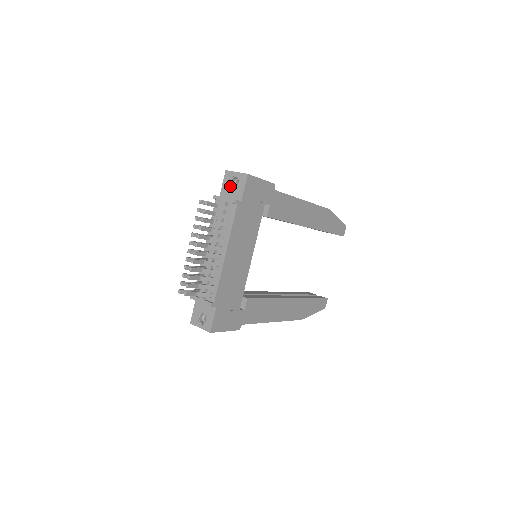
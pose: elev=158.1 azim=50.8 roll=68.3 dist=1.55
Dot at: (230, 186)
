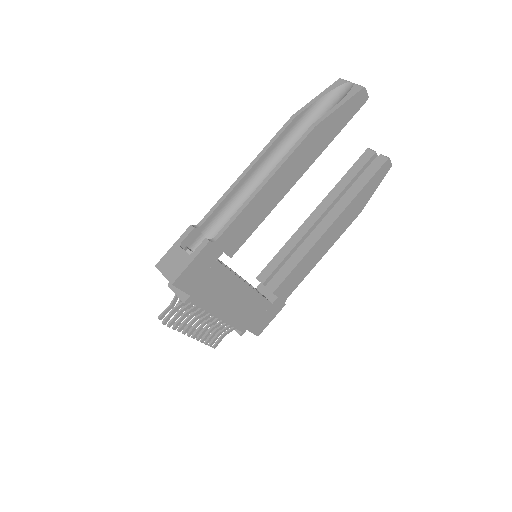
Dot at: occluded
